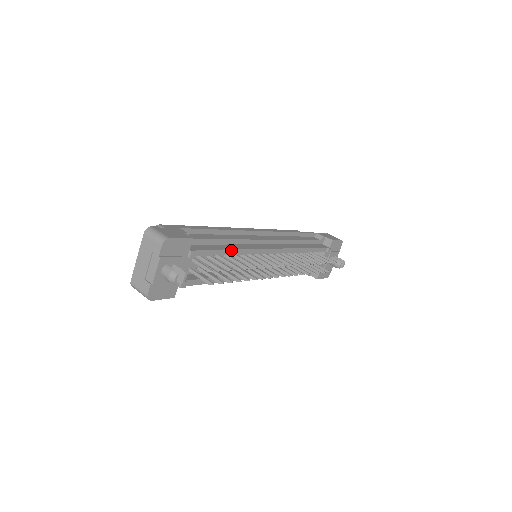
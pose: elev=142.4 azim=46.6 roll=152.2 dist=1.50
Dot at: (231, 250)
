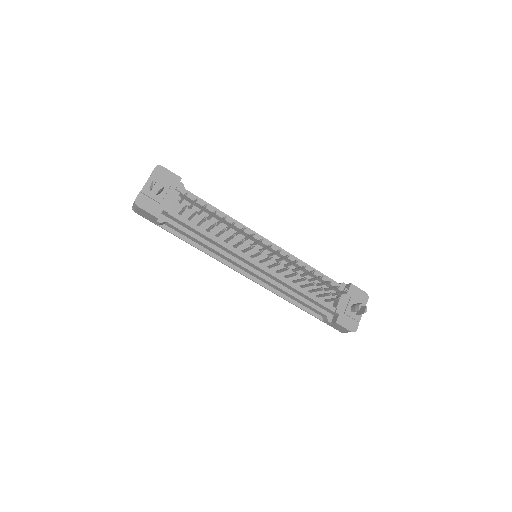
Dot at: (218, 211)
